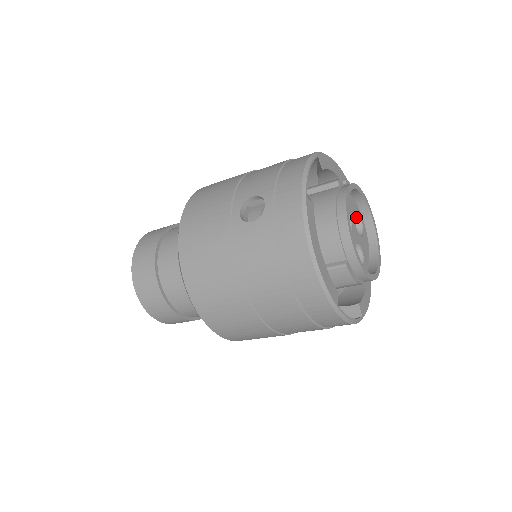
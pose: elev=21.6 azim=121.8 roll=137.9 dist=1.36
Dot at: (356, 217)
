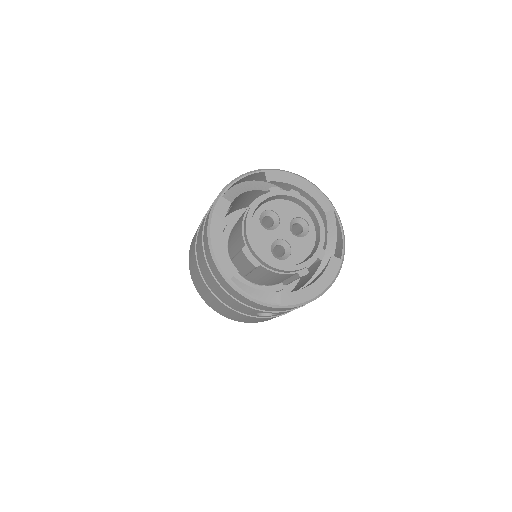
Dot at: (304, 222)
